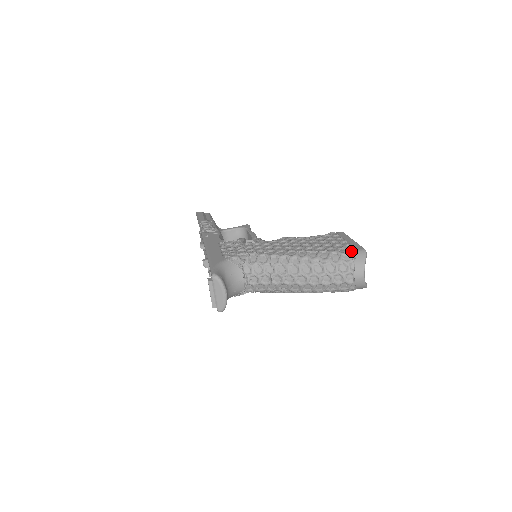
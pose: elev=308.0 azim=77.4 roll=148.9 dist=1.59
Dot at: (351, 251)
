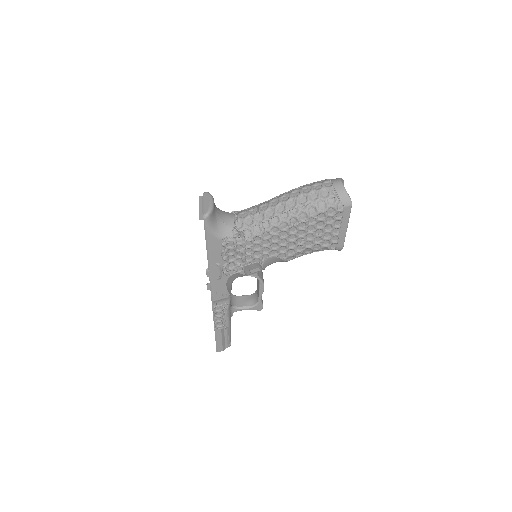
Dot at: occluded
